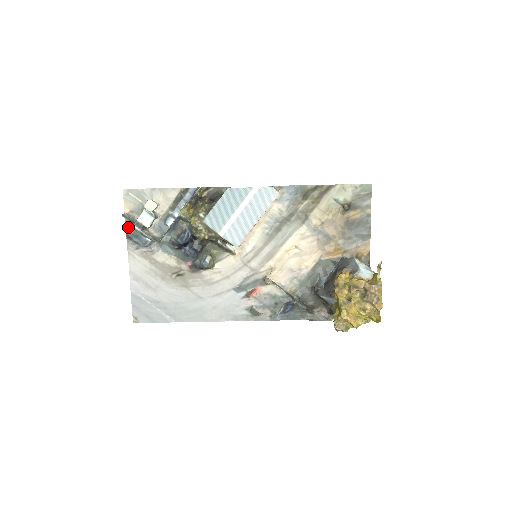
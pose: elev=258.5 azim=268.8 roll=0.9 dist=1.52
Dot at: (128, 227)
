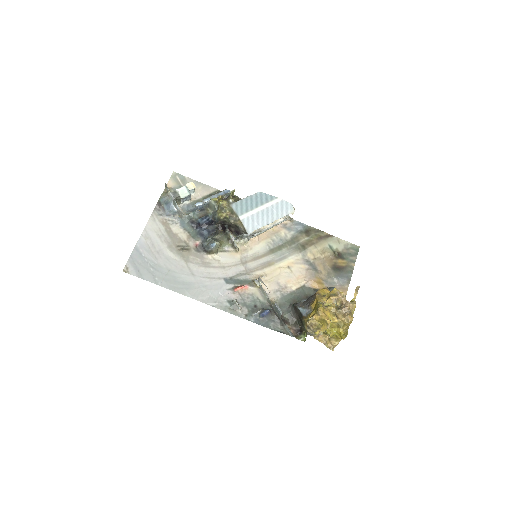
Dot at: (163, 196)
